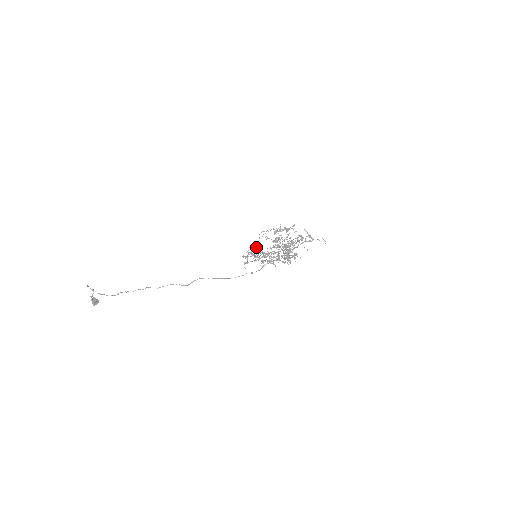
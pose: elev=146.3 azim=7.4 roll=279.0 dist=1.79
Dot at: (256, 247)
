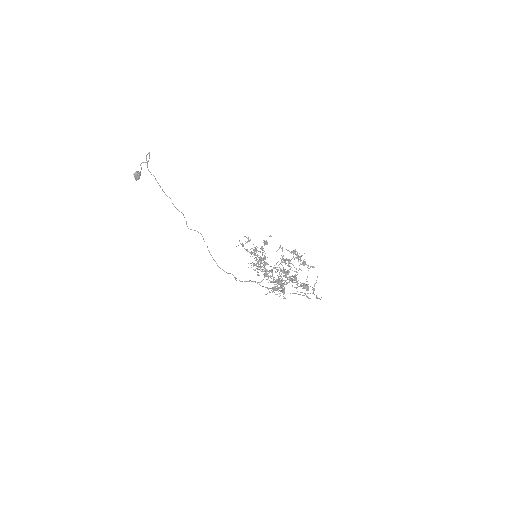
Dot at: (265, 243)
